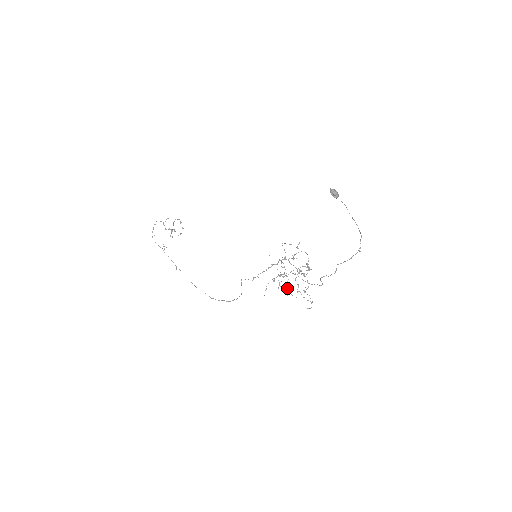
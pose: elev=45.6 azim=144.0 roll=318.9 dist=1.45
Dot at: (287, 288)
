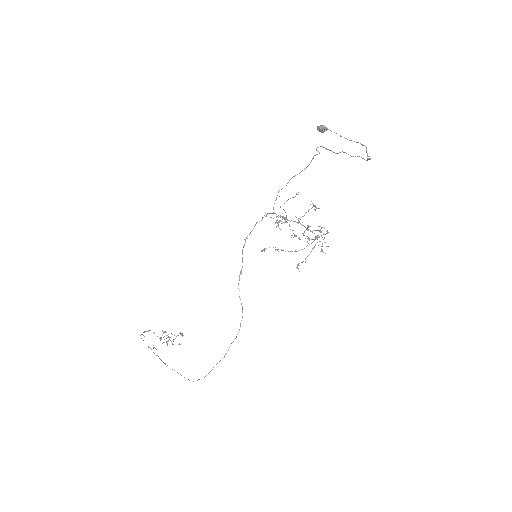
Dot at: (291, 235)
